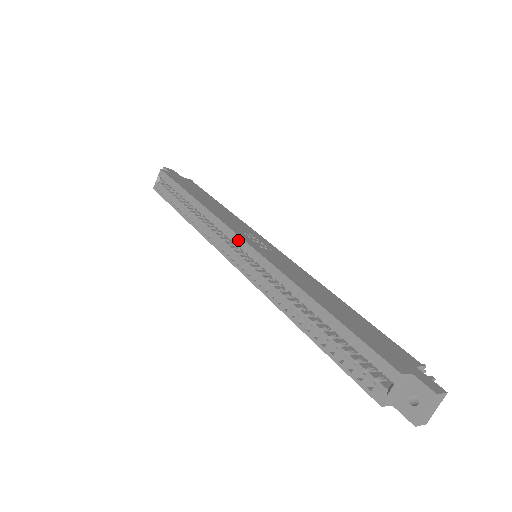
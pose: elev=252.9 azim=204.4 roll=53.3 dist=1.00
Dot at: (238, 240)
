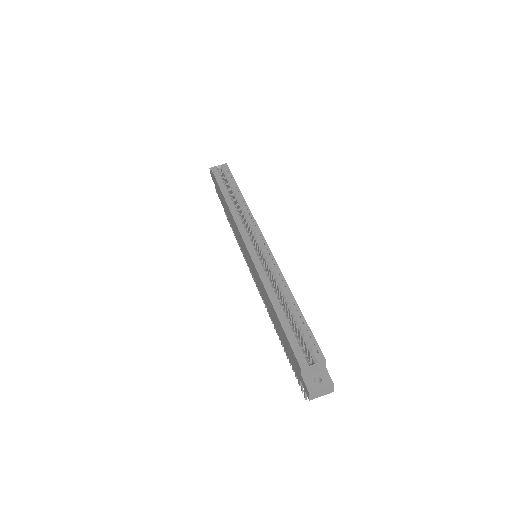
Dot at: (261, 237)
